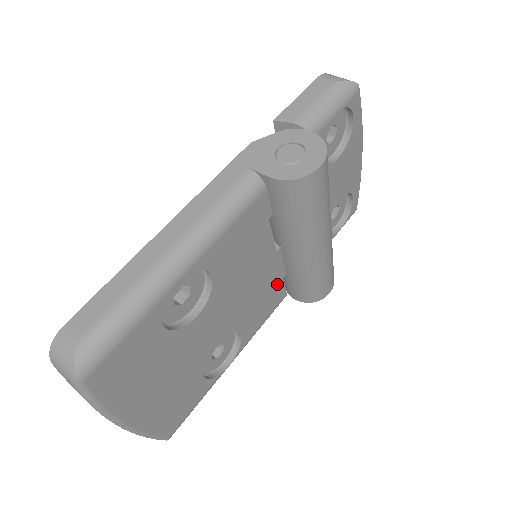
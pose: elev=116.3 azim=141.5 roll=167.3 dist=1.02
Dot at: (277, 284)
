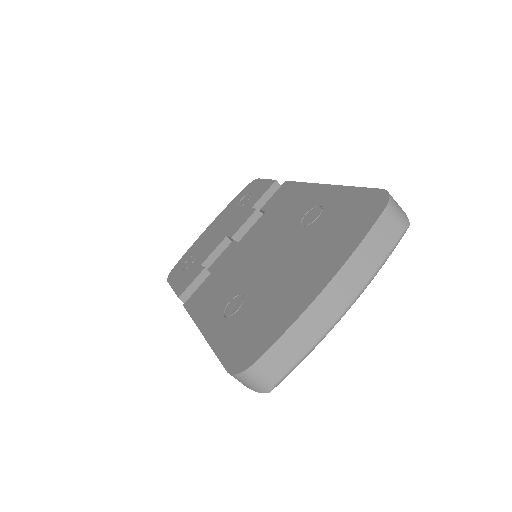
Dot at: occluded
